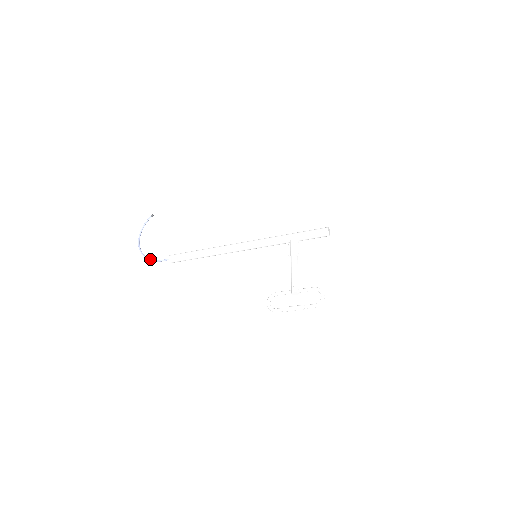
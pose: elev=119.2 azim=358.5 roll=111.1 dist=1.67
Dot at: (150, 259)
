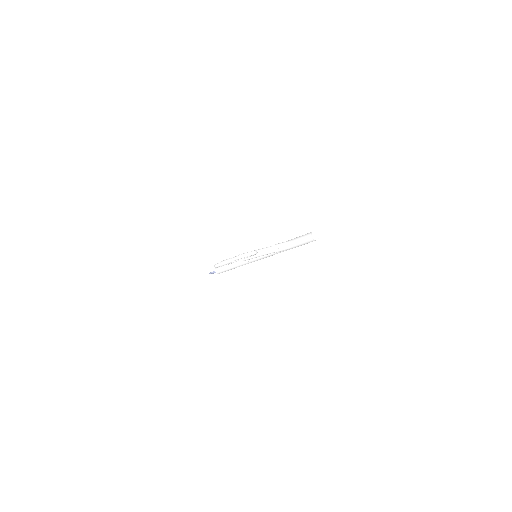
Dot at: occluded
